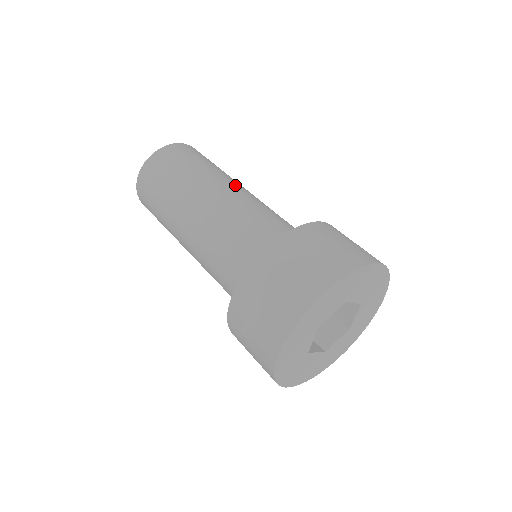
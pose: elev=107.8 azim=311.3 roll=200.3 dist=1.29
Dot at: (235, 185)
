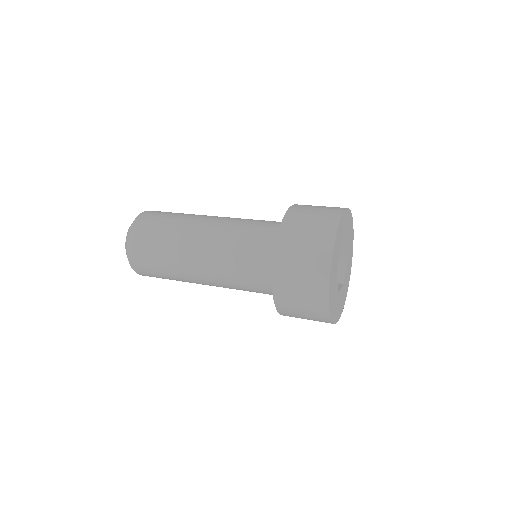
Dot at: occluded
